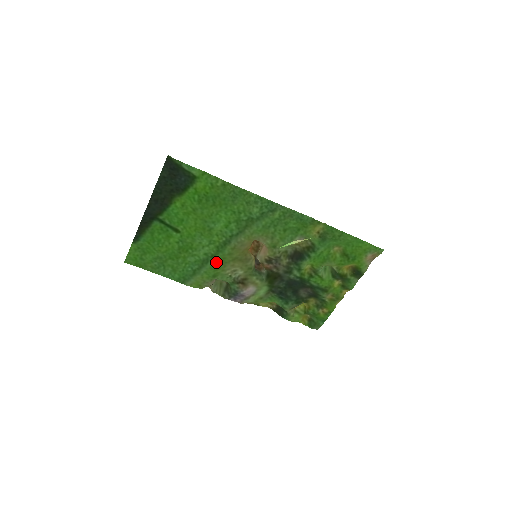
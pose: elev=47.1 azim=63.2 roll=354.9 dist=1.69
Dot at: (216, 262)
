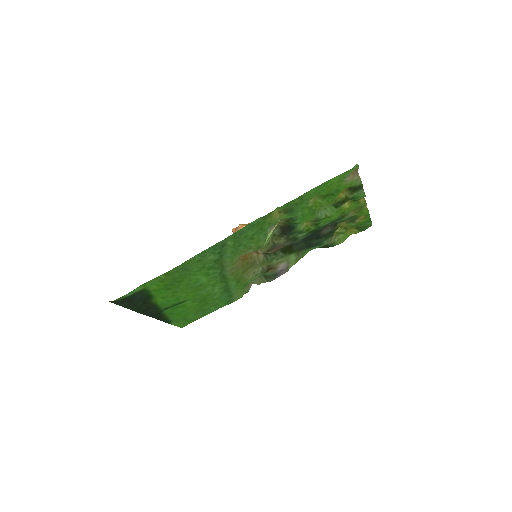
Dot at: (234, 283)
